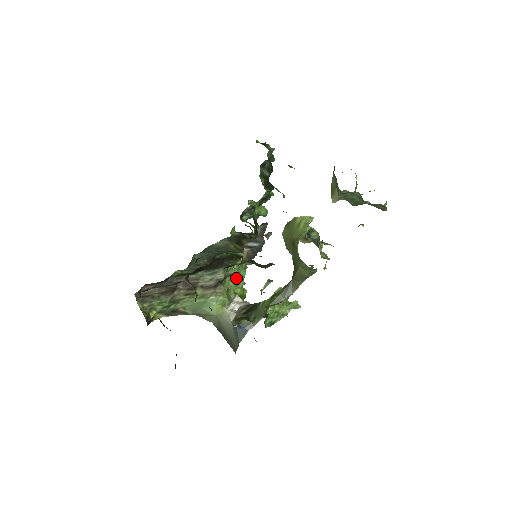
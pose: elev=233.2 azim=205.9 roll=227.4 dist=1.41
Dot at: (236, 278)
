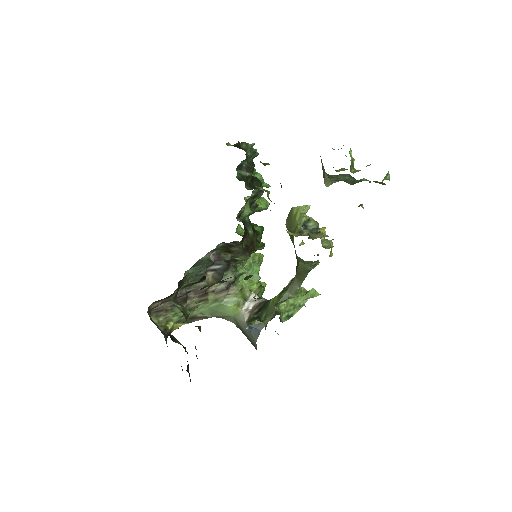
Dot at: occluded
